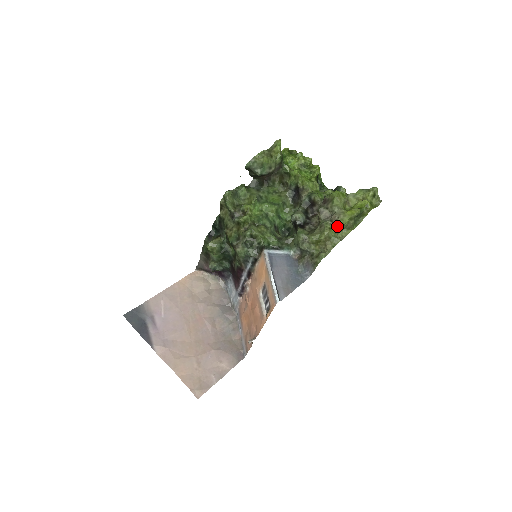
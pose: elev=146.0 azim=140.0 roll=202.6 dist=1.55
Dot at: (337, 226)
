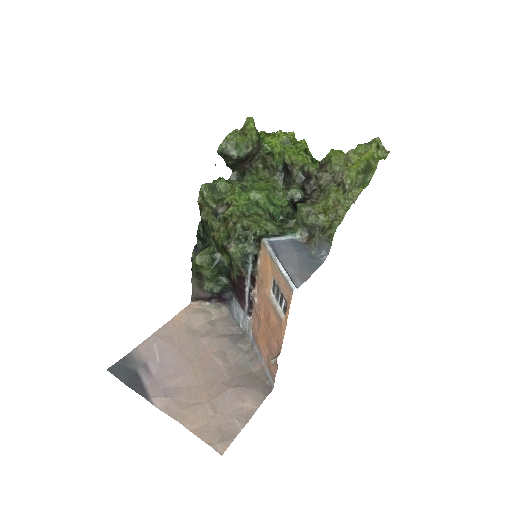
Dot at: (344, 185)
